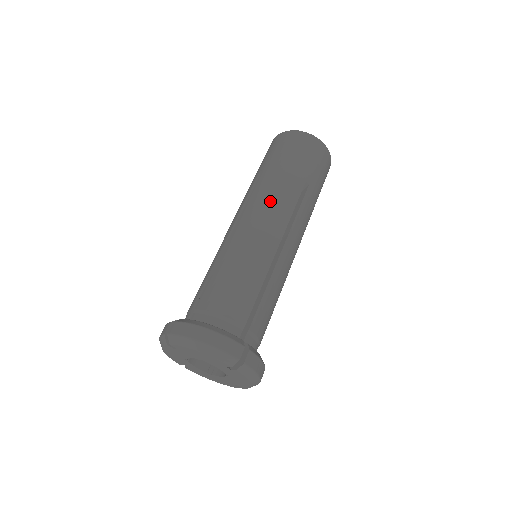
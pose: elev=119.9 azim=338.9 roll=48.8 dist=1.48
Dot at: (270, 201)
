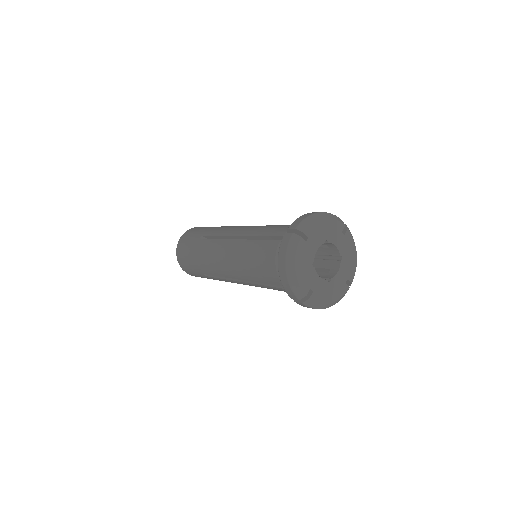
Dot at: (234, 226)
